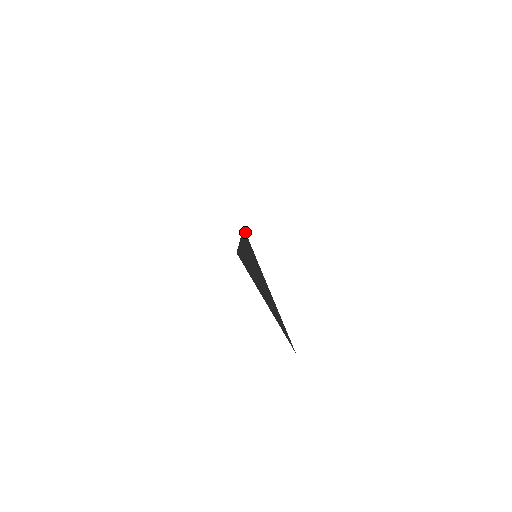
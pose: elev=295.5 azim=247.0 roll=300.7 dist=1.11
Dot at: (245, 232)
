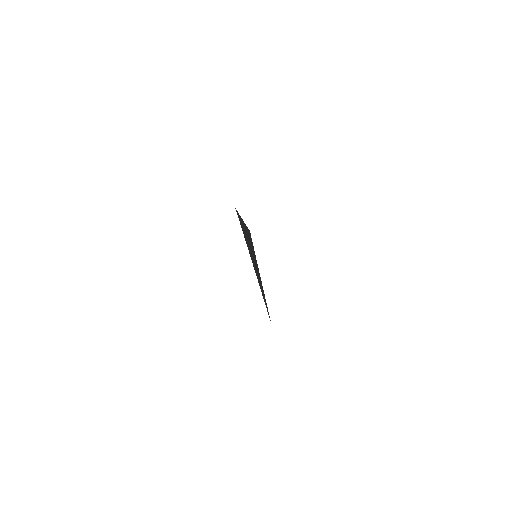
Dot at: occluded
